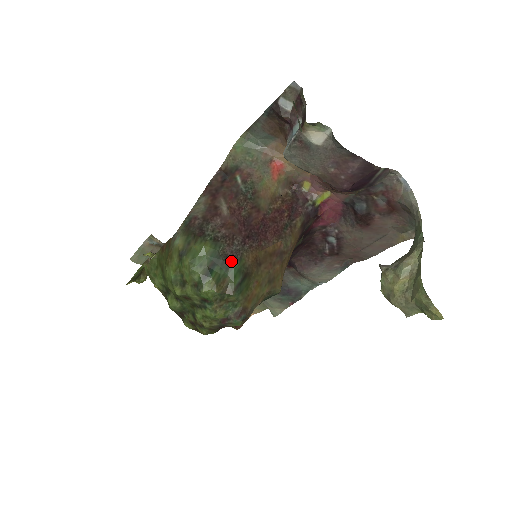
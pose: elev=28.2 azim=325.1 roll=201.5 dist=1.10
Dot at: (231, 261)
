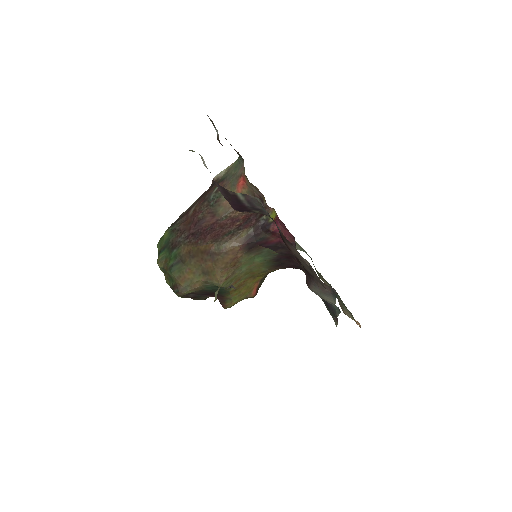
Dot at: (173, 248)
